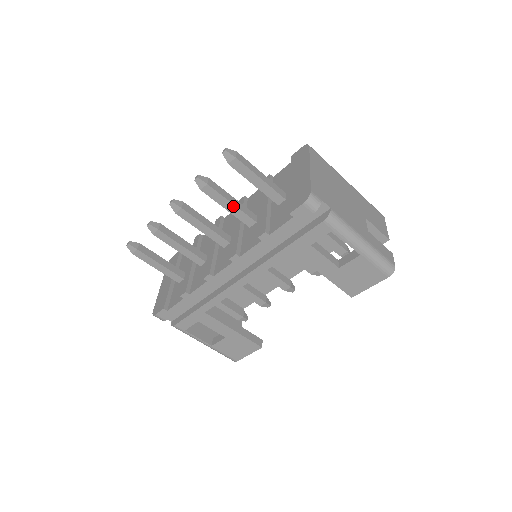
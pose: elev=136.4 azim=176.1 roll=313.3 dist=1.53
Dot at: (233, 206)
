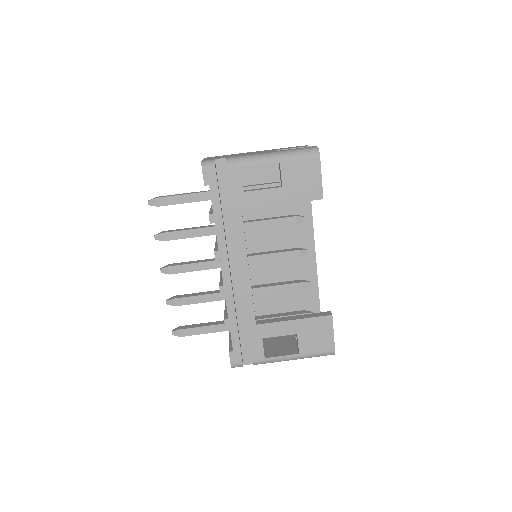
Dot at: (192, 231)
